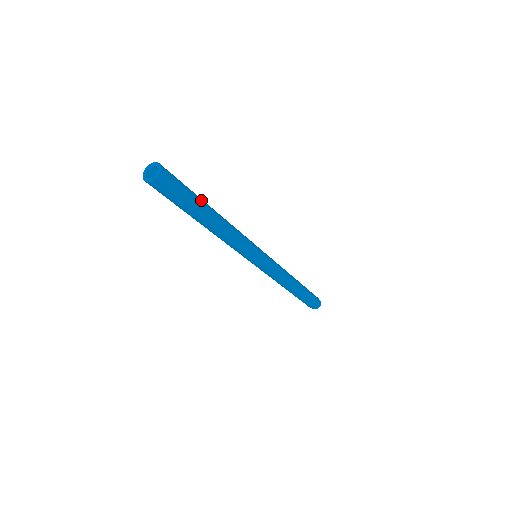
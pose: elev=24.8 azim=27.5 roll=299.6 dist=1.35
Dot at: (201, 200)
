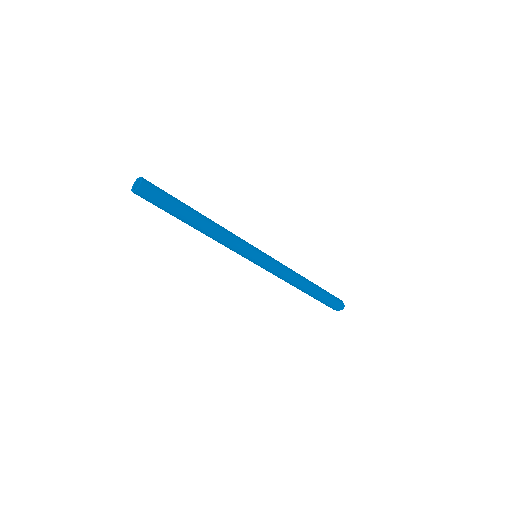
Dot at: (186, 205)
